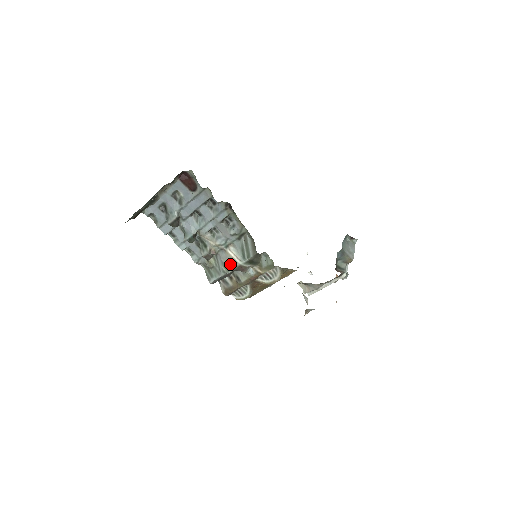
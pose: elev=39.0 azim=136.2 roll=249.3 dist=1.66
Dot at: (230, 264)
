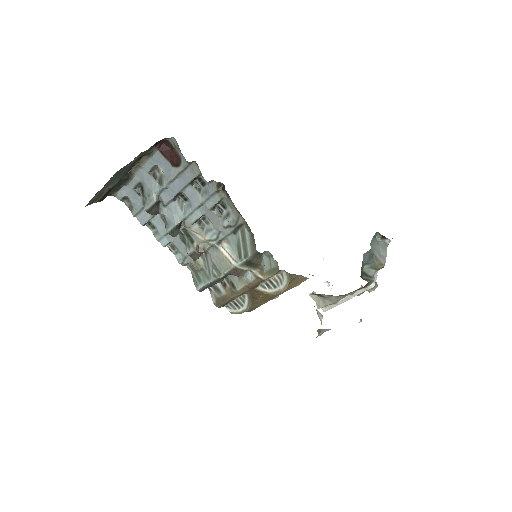
Dot at: (222, 266)
